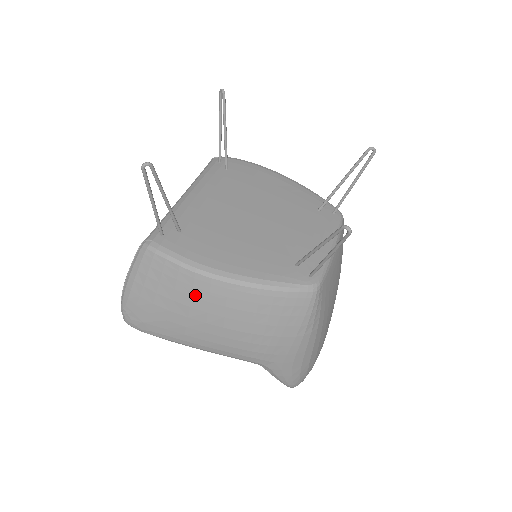
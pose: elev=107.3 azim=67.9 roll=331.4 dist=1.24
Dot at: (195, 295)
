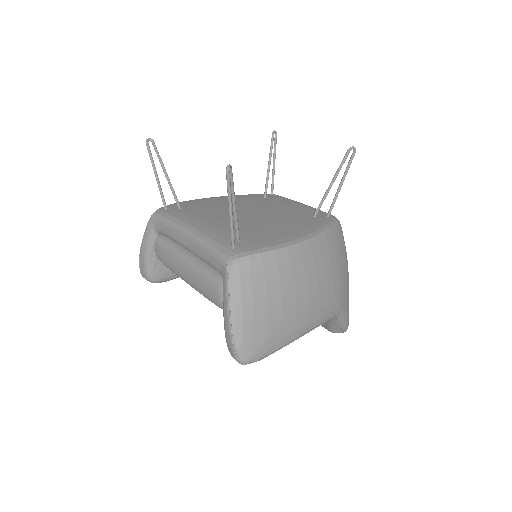
Dot at: (295, 273)
